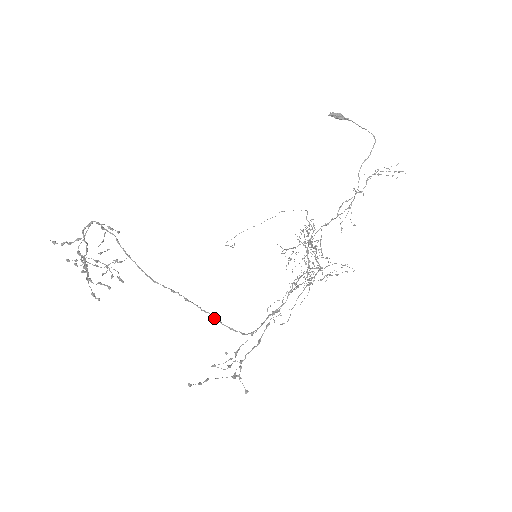
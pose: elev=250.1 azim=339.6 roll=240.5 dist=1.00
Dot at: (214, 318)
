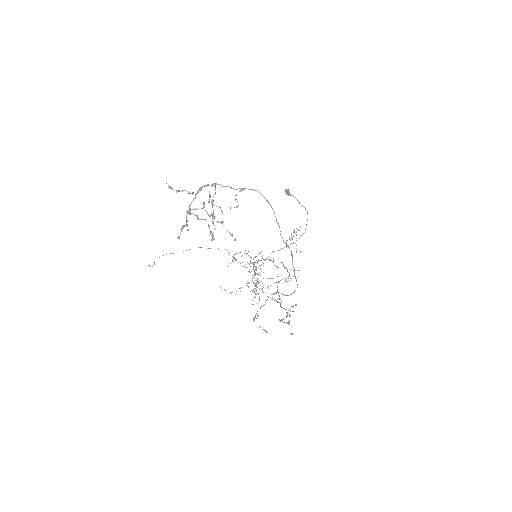
Dot at: occluded
